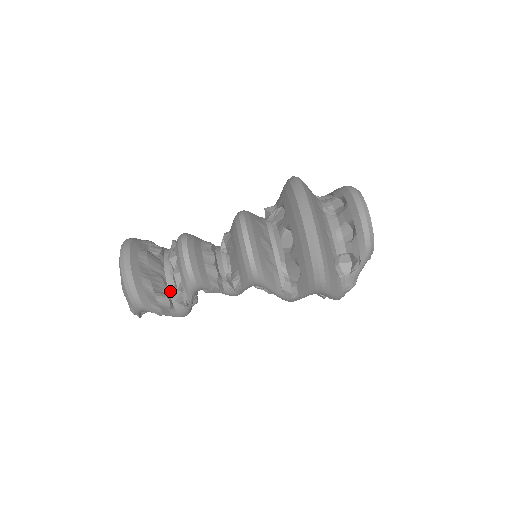
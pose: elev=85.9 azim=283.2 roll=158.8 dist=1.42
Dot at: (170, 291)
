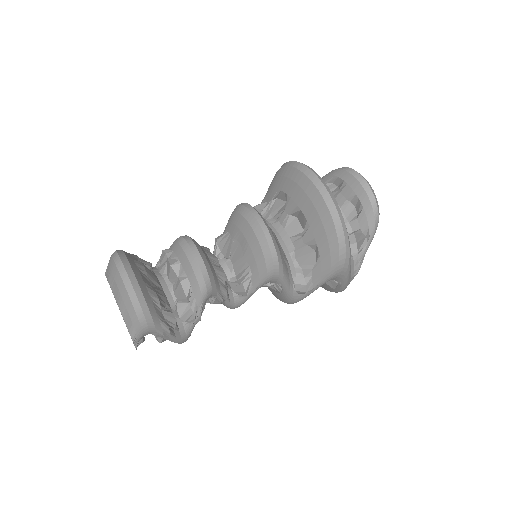
Dot at: (172, 307)
